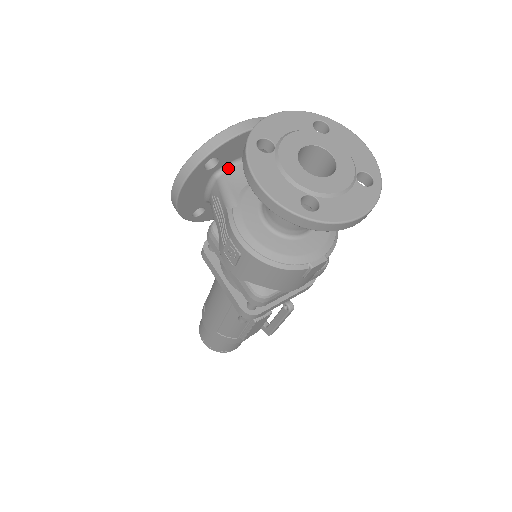
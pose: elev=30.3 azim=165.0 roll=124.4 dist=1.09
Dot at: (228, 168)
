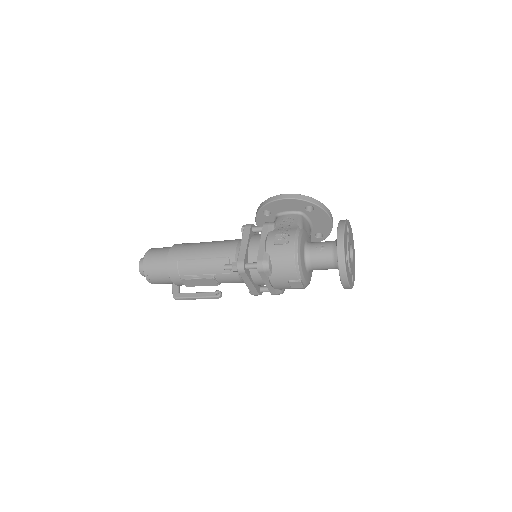
Dot at: (306, 217)
